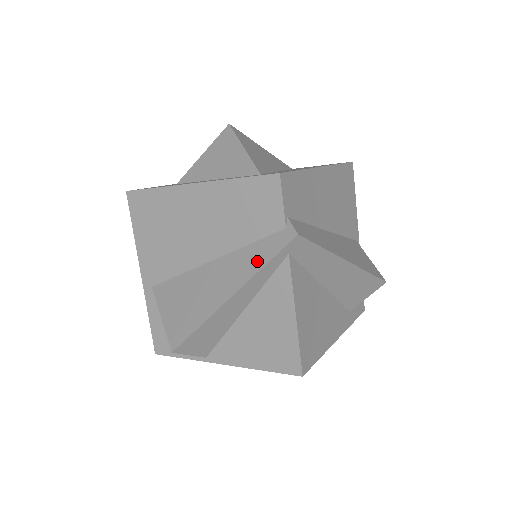
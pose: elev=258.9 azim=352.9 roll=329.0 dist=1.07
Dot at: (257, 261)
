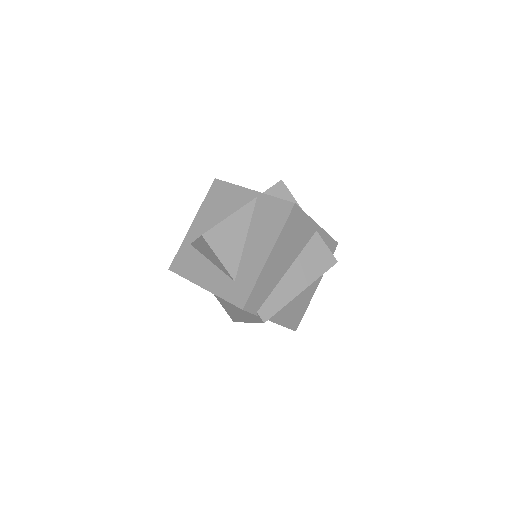
Dot at: (252, 319)
